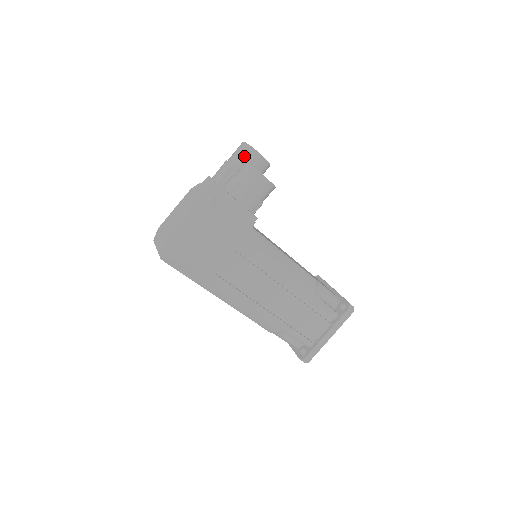
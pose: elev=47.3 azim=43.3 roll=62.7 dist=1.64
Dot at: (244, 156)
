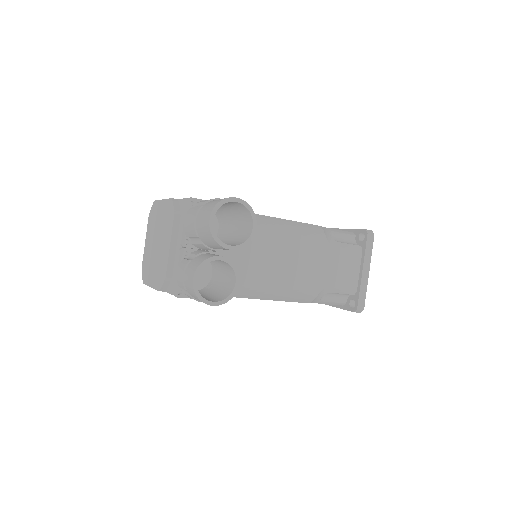
Dot at: (207, 239)
